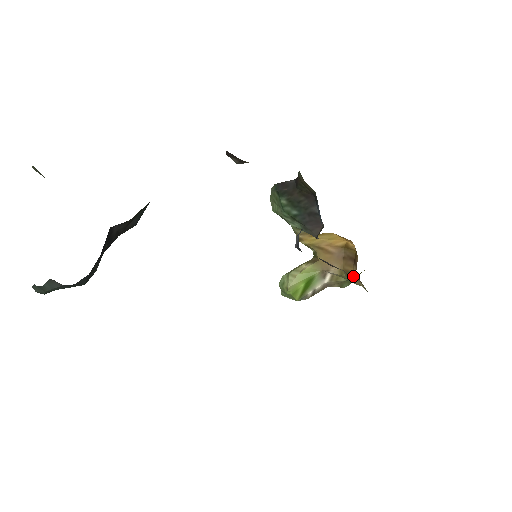
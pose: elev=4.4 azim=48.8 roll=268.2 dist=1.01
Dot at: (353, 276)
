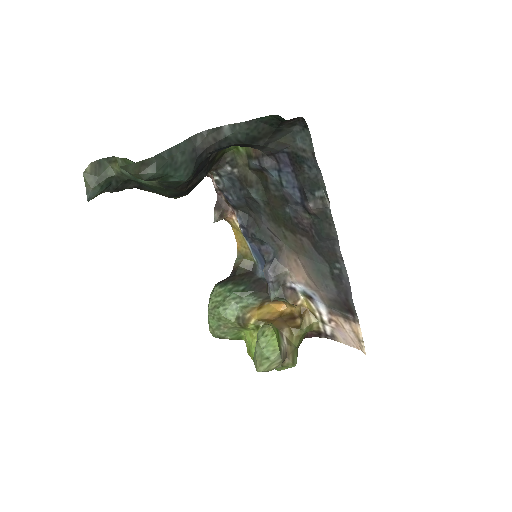
Dot at: (302, 317)
